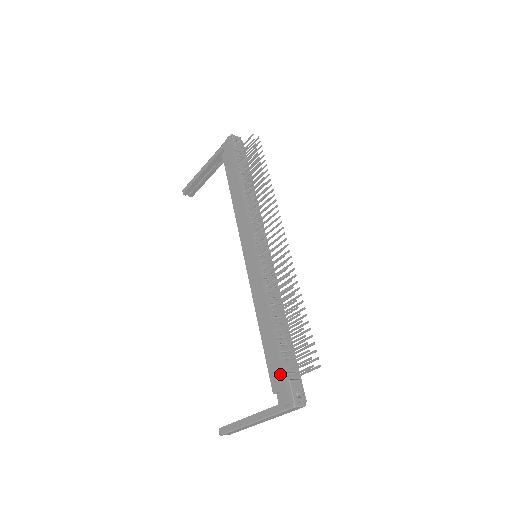
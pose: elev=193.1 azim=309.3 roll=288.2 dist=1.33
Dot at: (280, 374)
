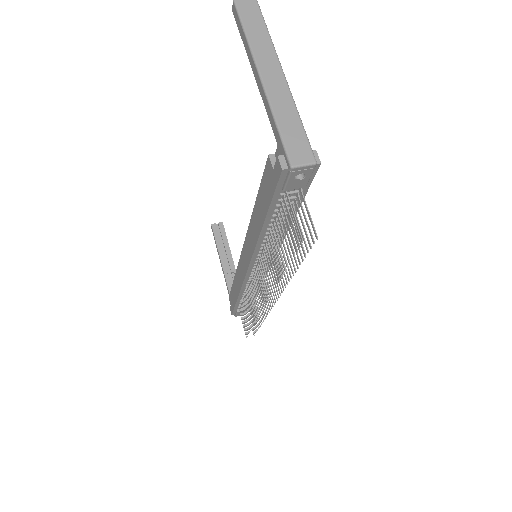
Dot at: (233, 307)
